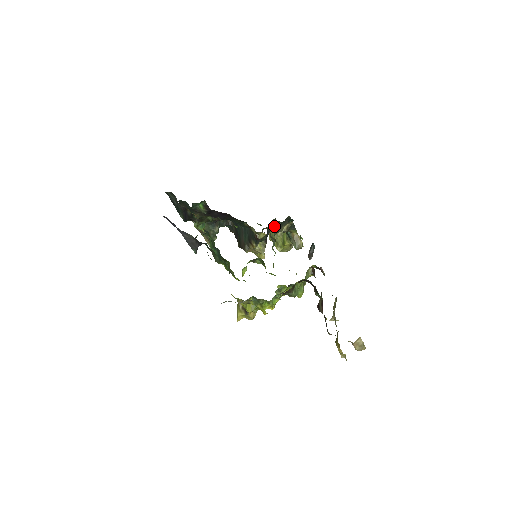
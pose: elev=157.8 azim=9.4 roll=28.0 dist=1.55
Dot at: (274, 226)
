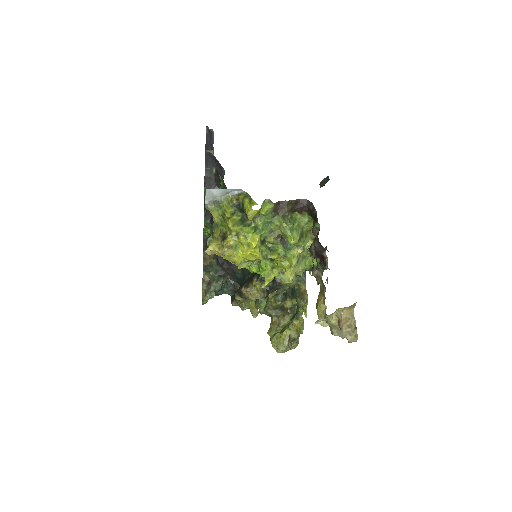
Dot at: occluded
